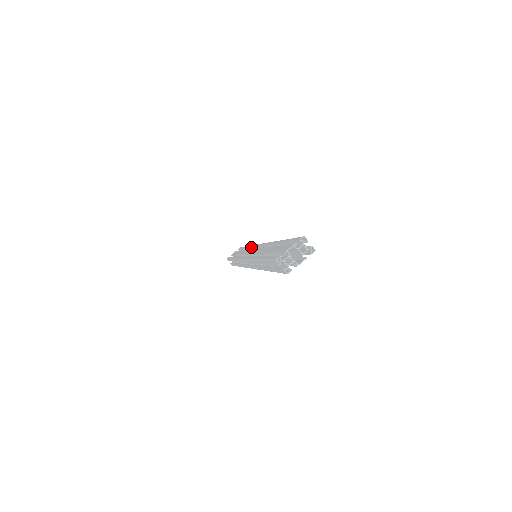
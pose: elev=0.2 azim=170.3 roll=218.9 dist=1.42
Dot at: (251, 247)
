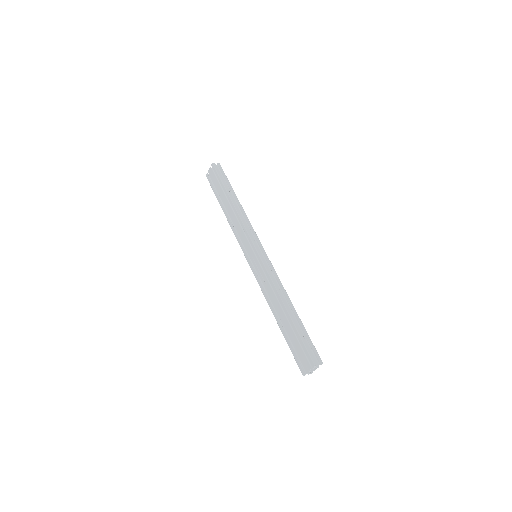
Dot at: (241, 226)
